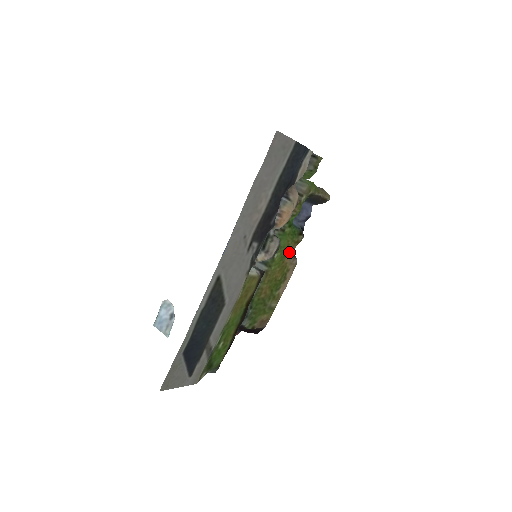
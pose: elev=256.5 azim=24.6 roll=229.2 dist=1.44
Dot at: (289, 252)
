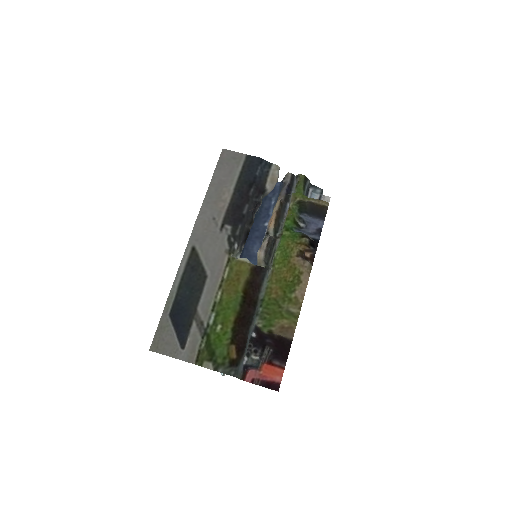
Dot at: (293, 253)
